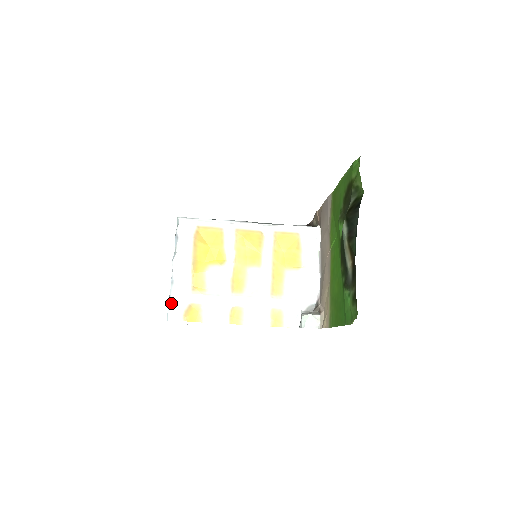
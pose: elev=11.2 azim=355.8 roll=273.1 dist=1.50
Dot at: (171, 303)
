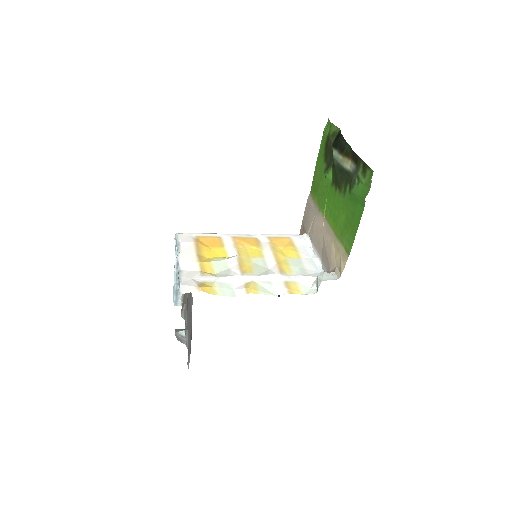
Dot at: (182, 282)
